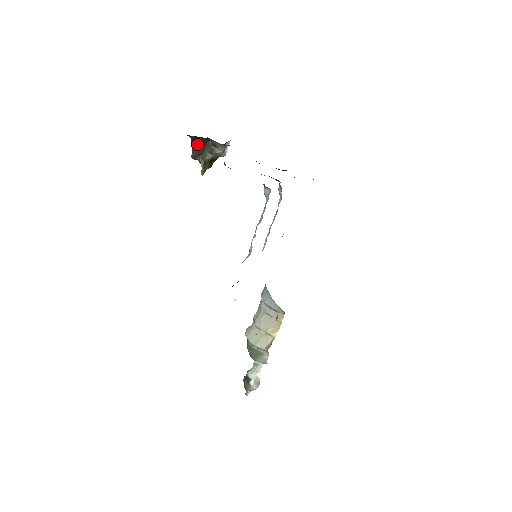
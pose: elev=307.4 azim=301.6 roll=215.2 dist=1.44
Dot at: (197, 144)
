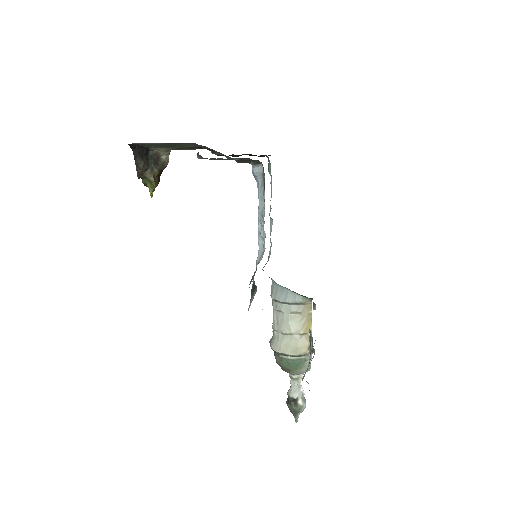
Dot at: (140, 157)
